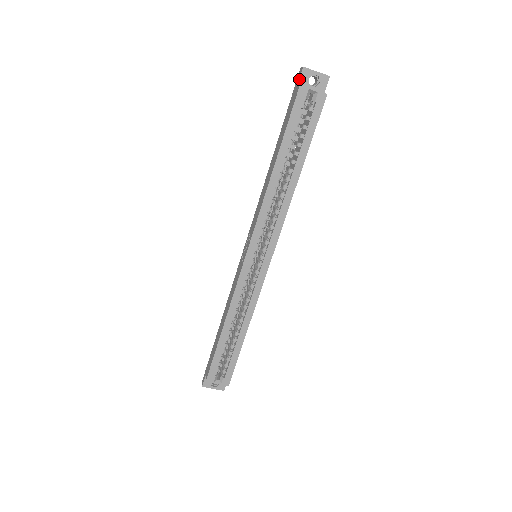
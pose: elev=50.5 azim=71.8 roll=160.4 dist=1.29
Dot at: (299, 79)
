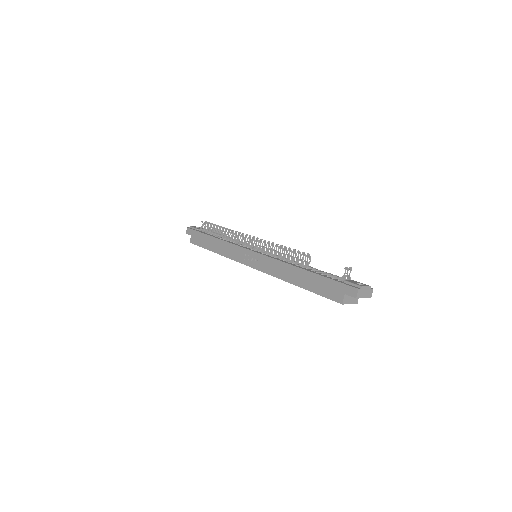
Dot at: (348, 295)
